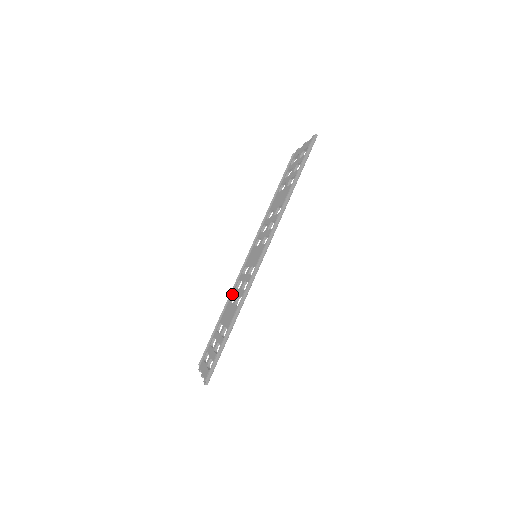
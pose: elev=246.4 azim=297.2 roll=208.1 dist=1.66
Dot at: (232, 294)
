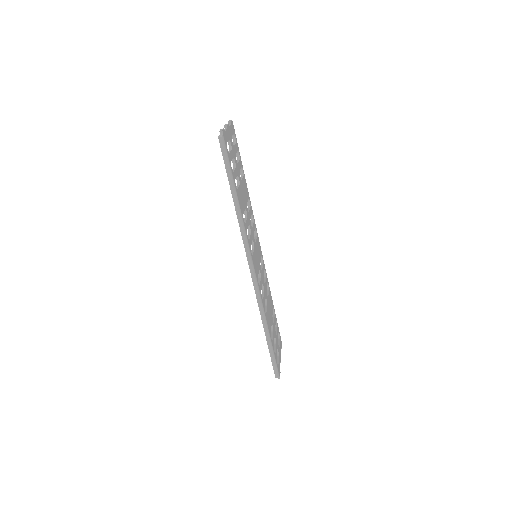
Dot at: occluded
